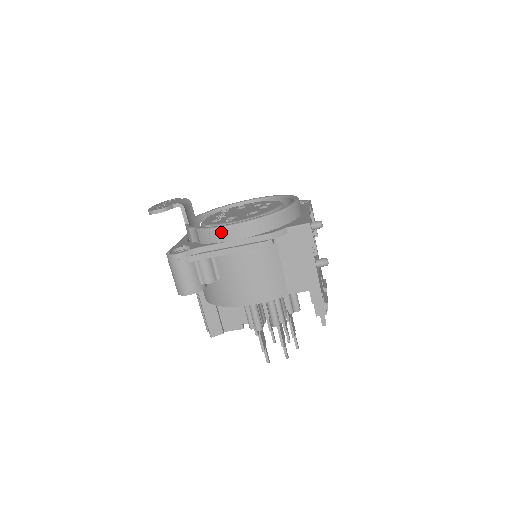
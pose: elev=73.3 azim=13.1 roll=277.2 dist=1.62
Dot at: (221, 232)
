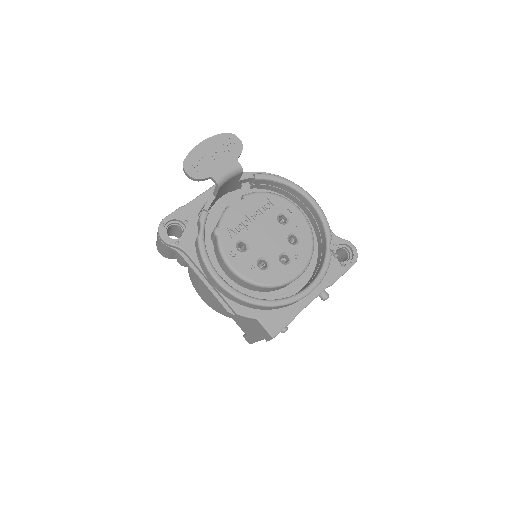
Dot at: (205, 269)
